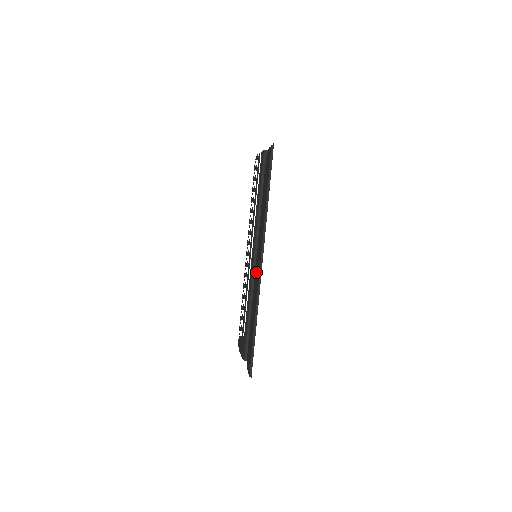
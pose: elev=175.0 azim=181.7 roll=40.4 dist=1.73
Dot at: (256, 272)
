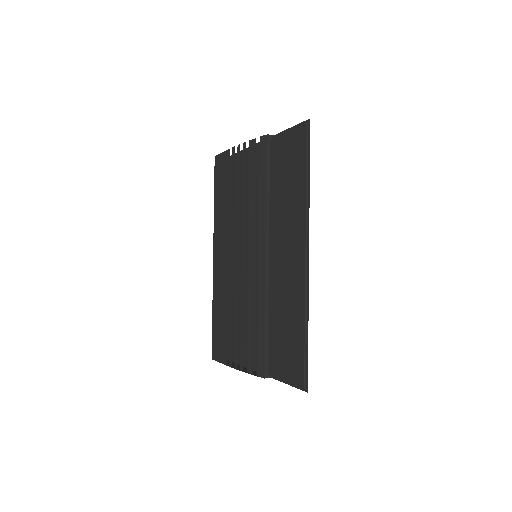
Dot at: (290, 267)
